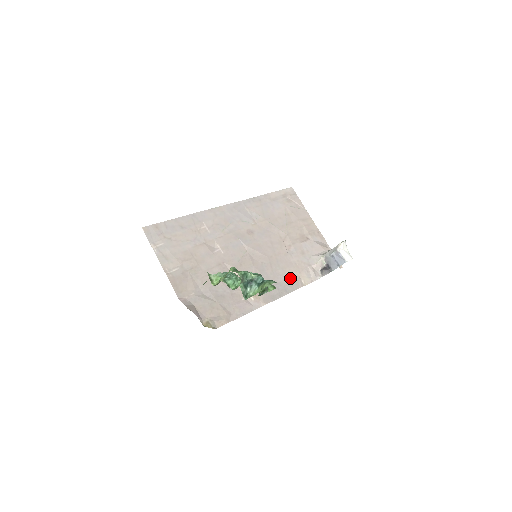
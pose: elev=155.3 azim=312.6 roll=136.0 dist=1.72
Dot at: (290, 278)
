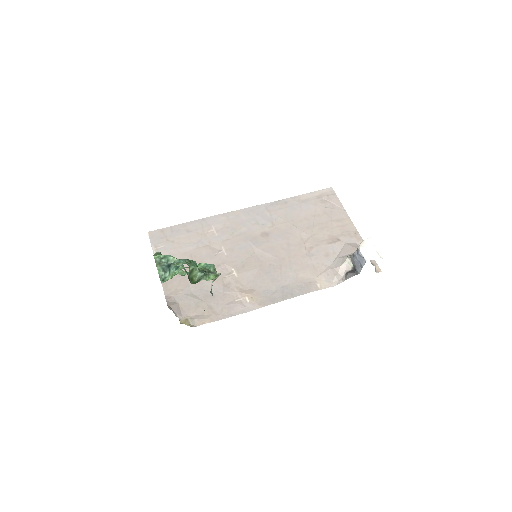
Dot at: (302, 281)
